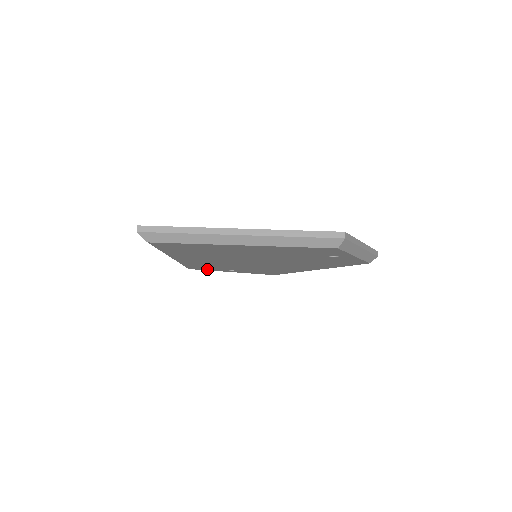
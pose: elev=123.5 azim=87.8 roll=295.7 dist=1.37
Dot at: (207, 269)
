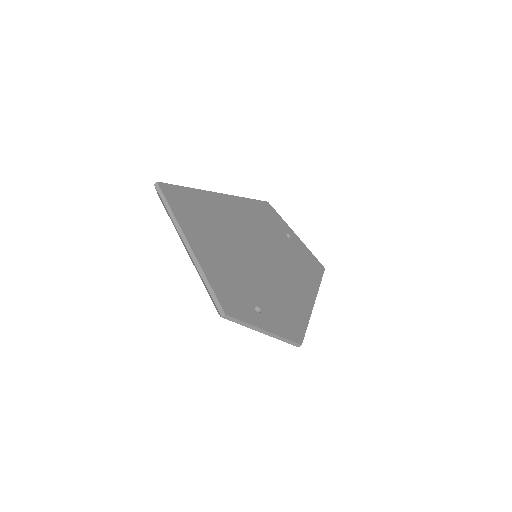
Dot at: occluded
